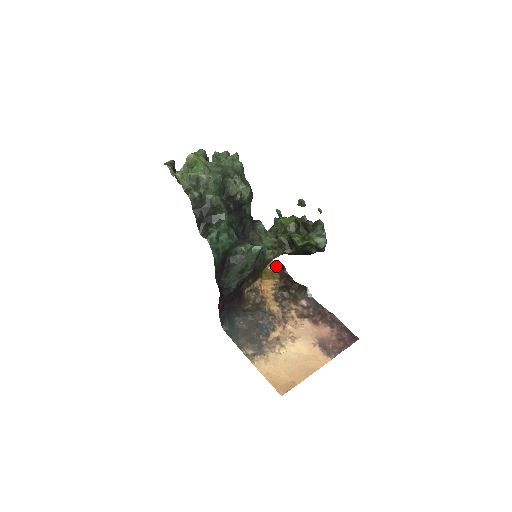
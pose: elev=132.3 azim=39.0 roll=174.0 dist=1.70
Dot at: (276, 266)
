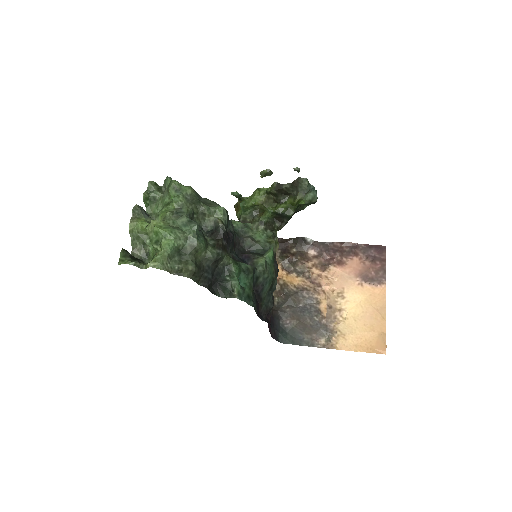
Dot at: occluded
